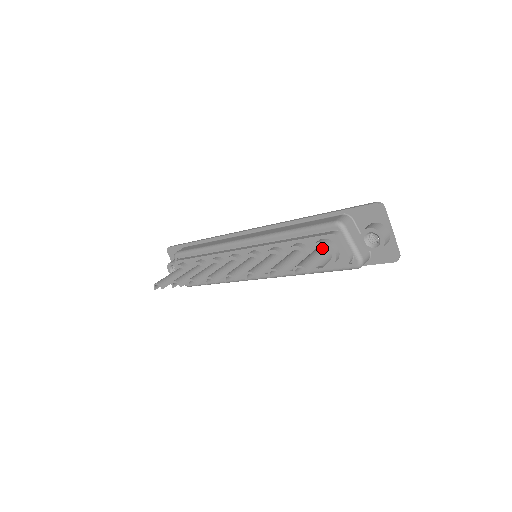
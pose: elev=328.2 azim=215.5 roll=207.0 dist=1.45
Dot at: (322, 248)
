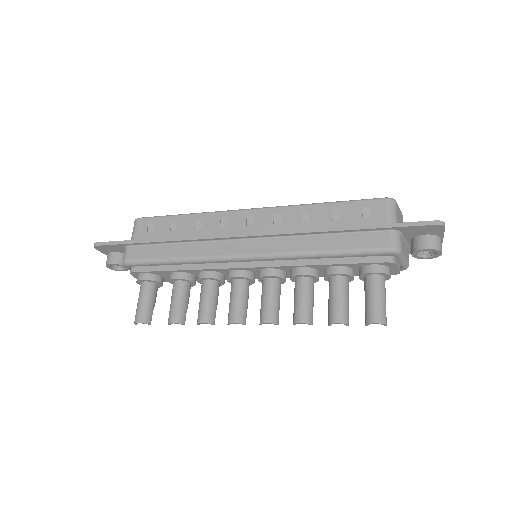
Dot at: (379, 279)
